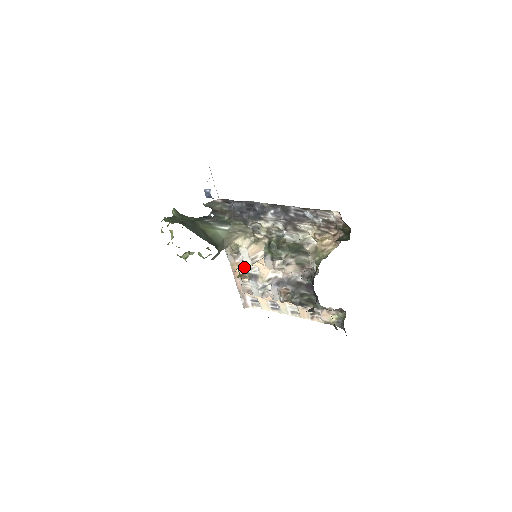
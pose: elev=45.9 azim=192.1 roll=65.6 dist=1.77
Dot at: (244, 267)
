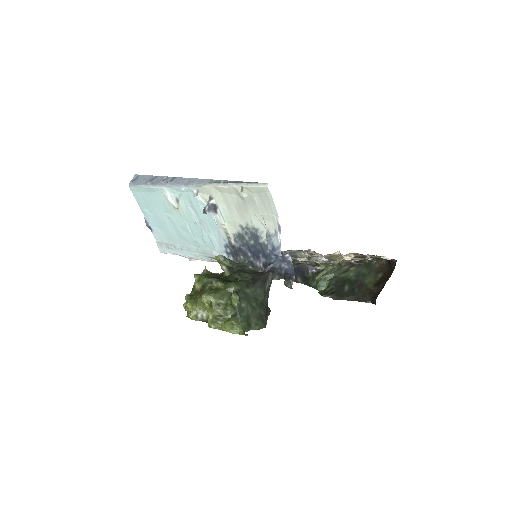
Dot at: occluded
